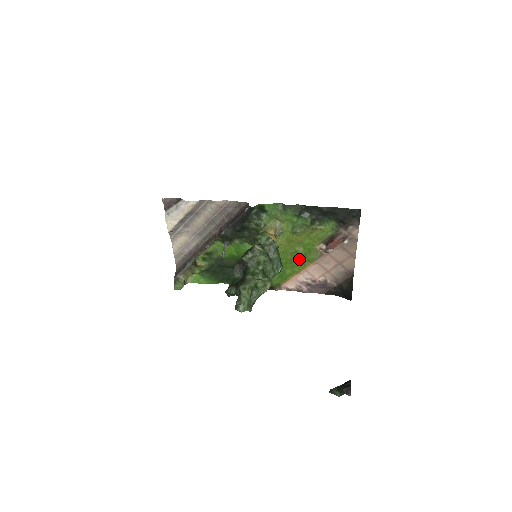
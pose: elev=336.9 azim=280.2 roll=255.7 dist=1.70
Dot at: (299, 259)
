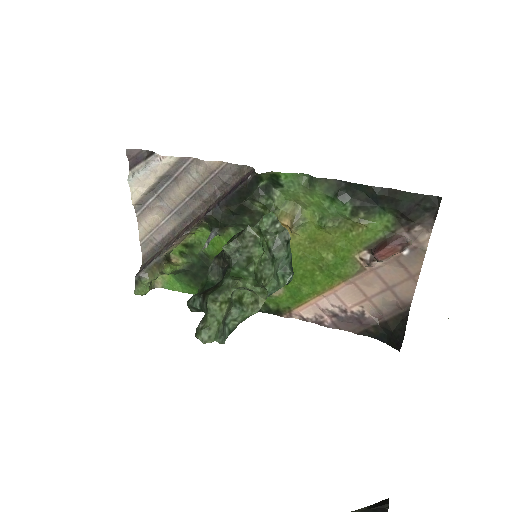
Dot at: (325, 272)
